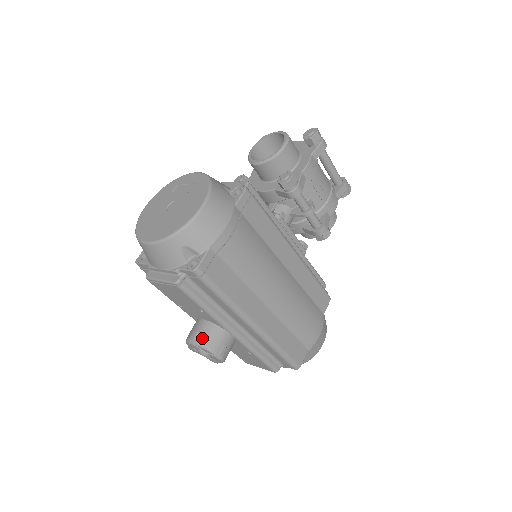
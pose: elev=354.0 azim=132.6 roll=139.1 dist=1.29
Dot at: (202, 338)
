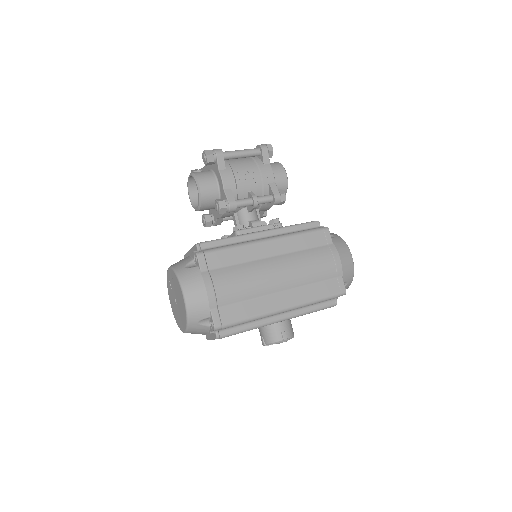
Dot at: (267, 339)
